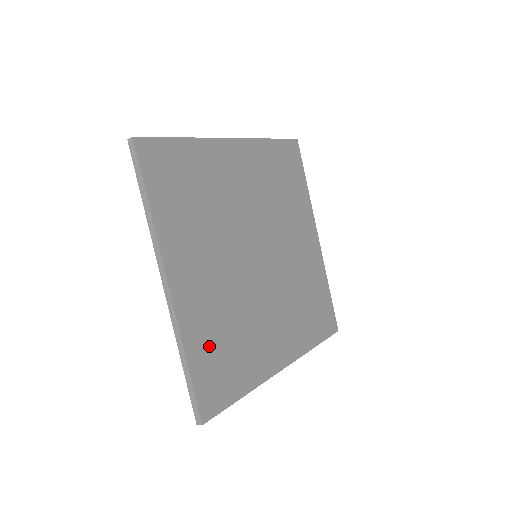
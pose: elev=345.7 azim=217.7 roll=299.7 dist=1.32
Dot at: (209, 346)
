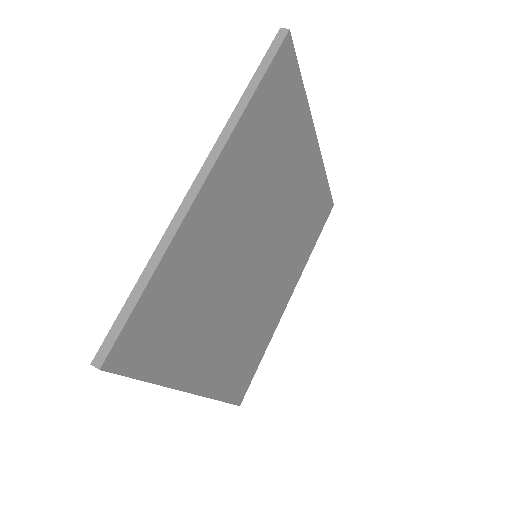
Dot at: (175, 288)
